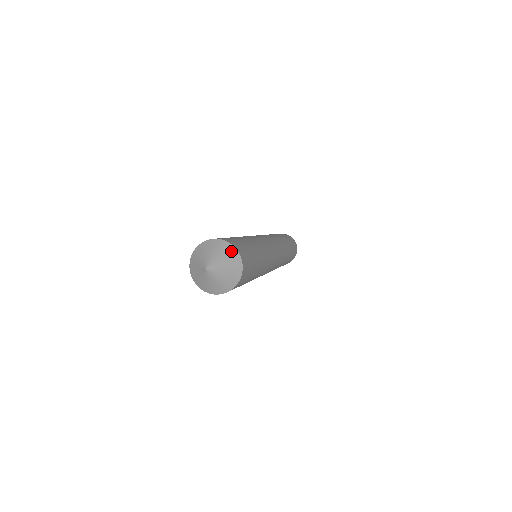
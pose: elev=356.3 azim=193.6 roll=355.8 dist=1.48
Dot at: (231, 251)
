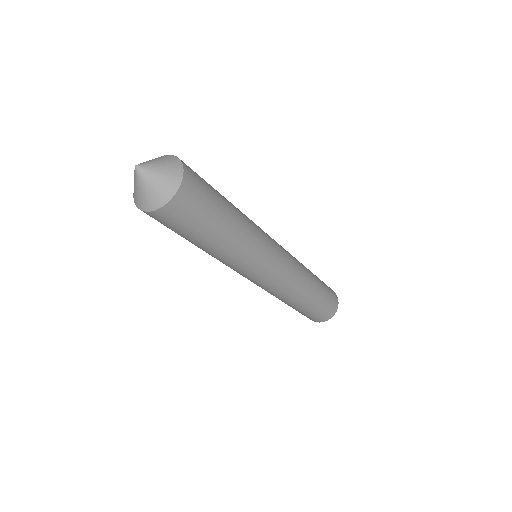
Dot at: (172, 159)
